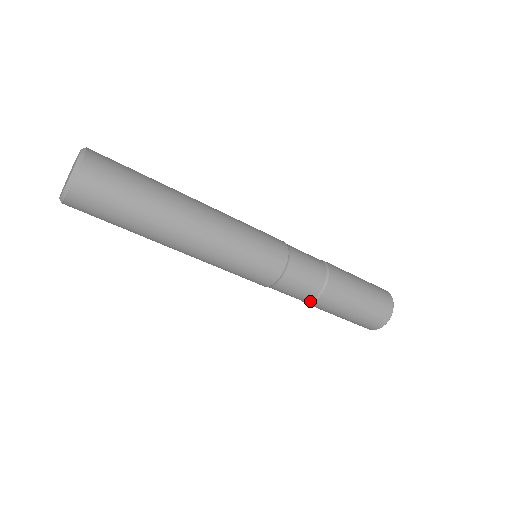
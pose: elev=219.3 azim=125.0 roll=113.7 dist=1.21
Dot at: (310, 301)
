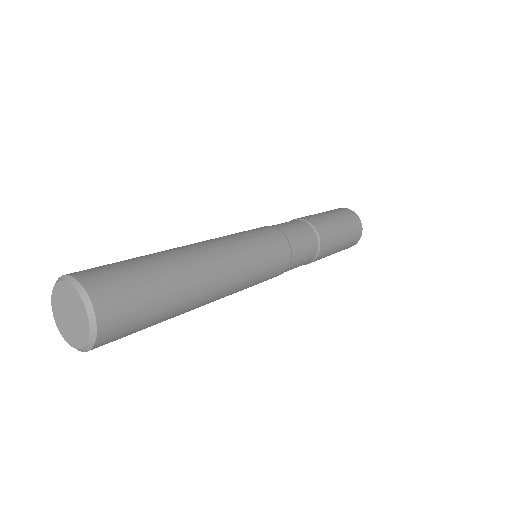
Dot at: (308, 263)
